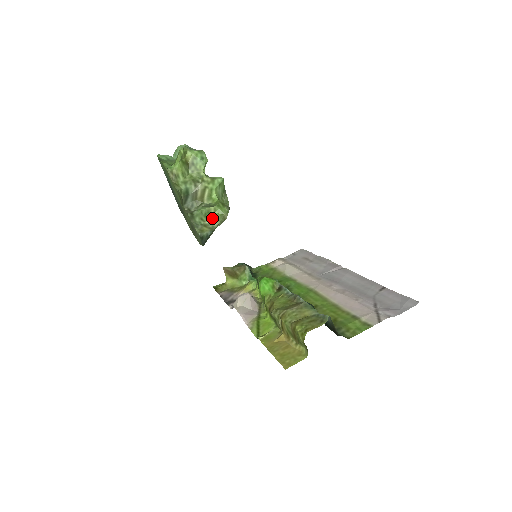
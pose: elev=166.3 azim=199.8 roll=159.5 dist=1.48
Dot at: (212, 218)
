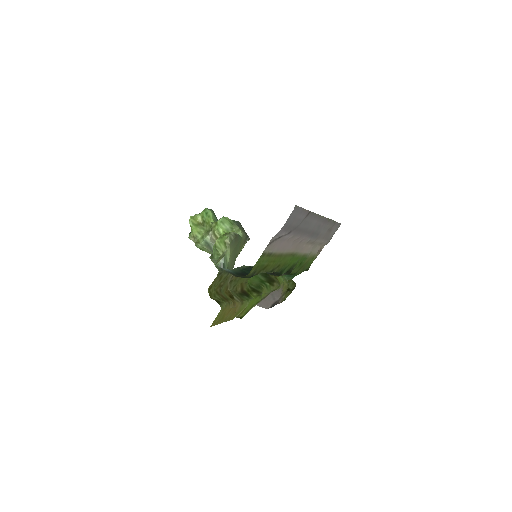
Dot at: (222, 249)
